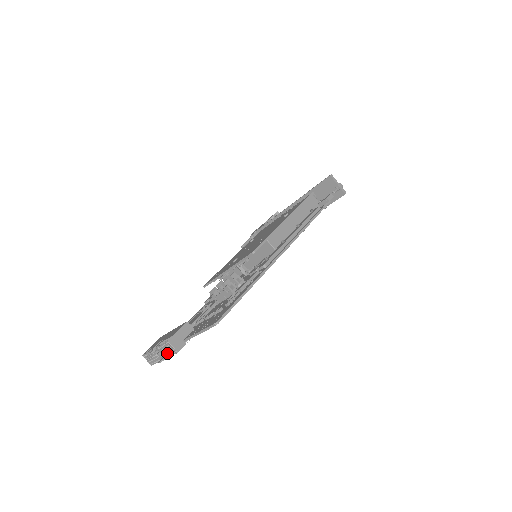
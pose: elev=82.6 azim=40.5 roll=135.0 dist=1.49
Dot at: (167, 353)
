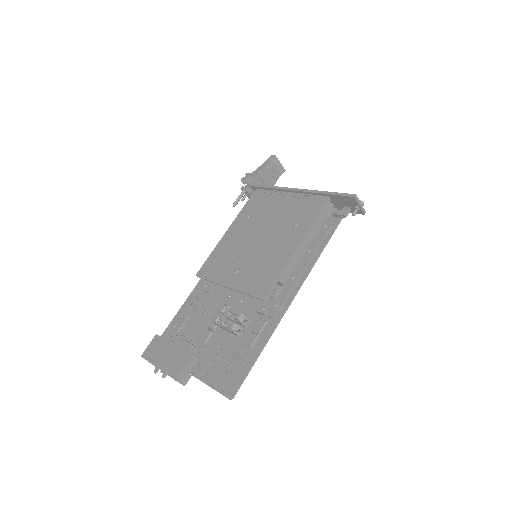
Dot at: occluded
